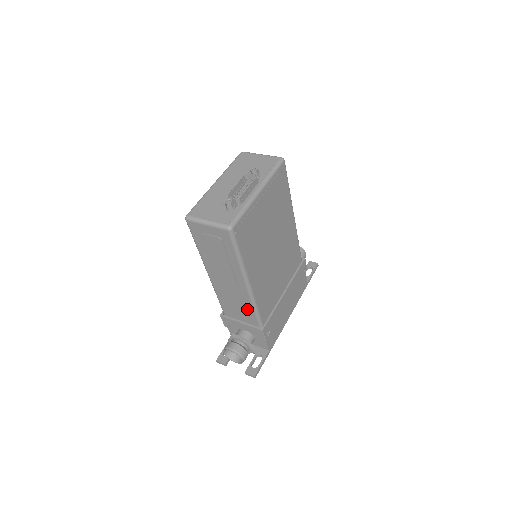
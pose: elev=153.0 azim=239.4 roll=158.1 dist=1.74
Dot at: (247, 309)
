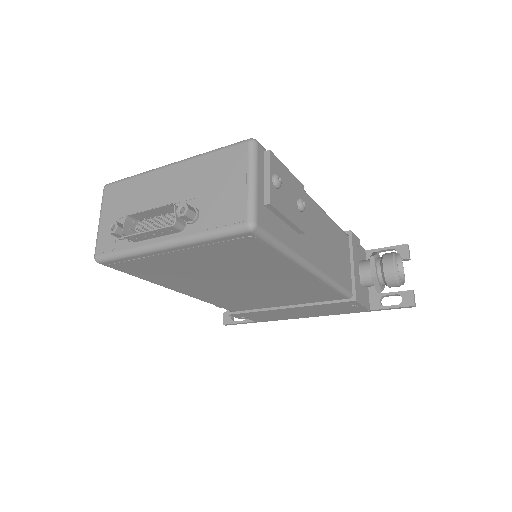
Dot at: occluded
